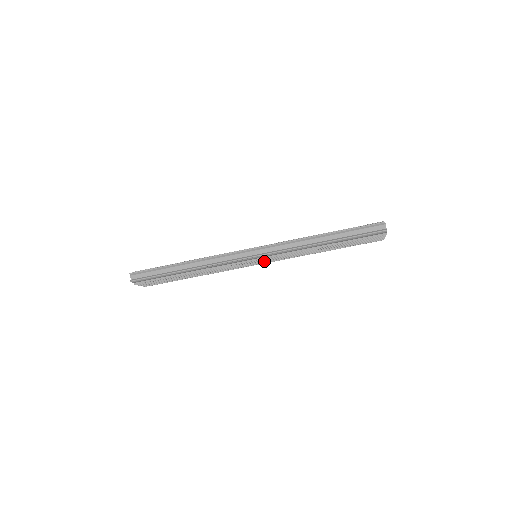
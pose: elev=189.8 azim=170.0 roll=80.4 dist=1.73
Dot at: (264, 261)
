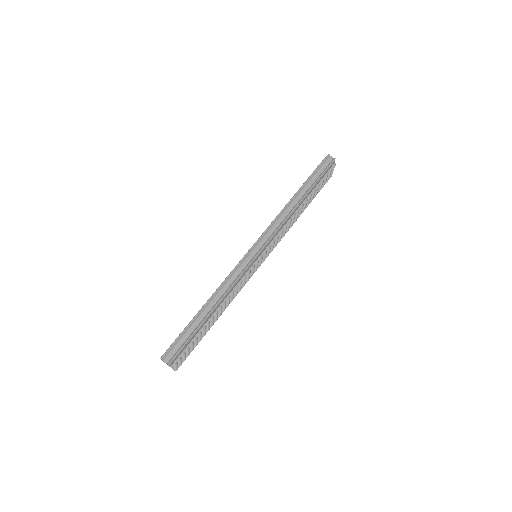
Dot at: (265, 256)
